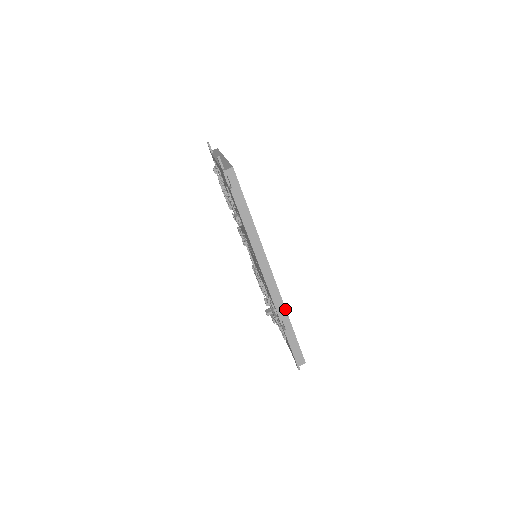
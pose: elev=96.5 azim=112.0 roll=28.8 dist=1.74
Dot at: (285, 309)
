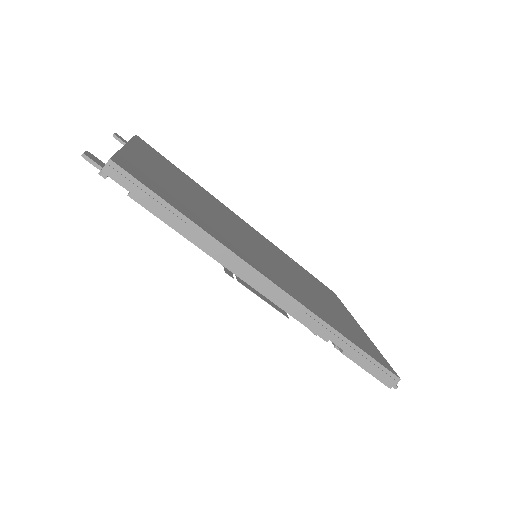
Dot at: (325, 323)
